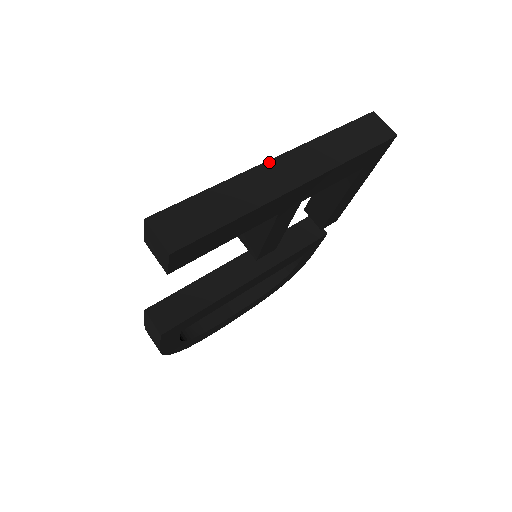
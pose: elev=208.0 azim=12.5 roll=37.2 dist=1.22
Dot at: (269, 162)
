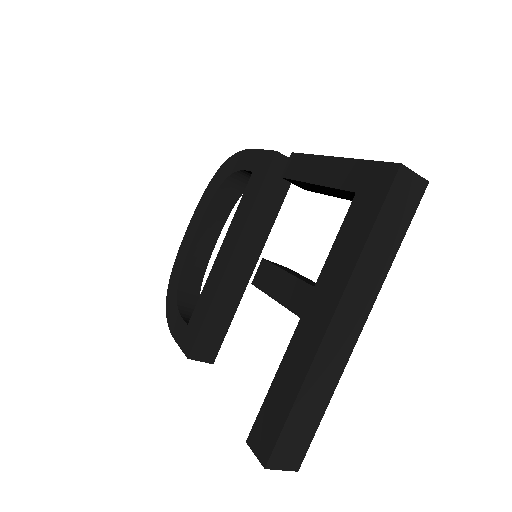
Dot at: (328, 331)
